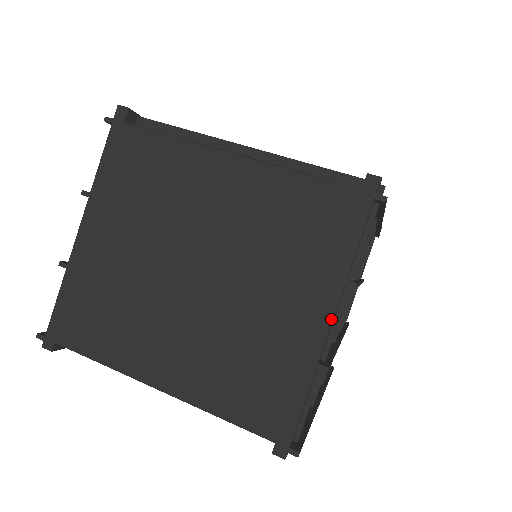
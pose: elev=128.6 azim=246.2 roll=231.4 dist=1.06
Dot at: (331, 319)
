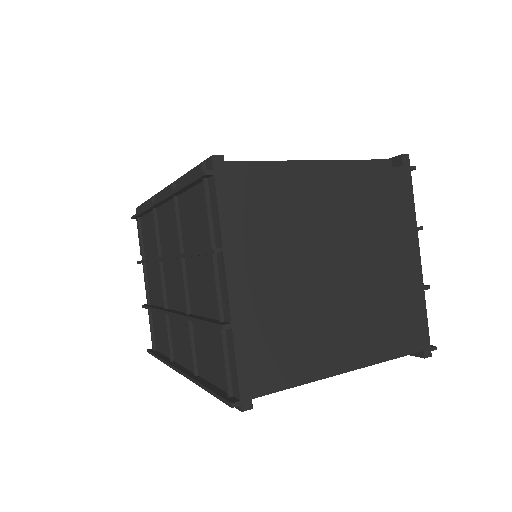
Dot at: (419, 255)
